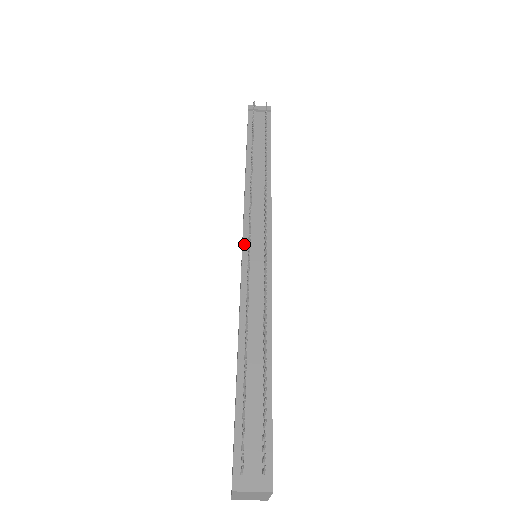
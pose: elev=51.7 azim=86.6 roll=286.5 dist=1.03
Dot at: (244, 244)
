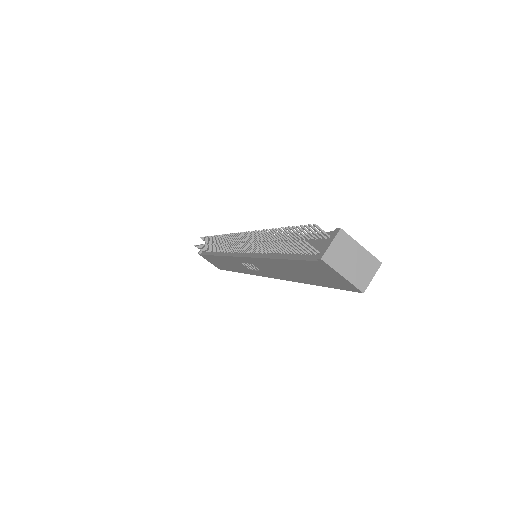
Dot at: (238, 256)
